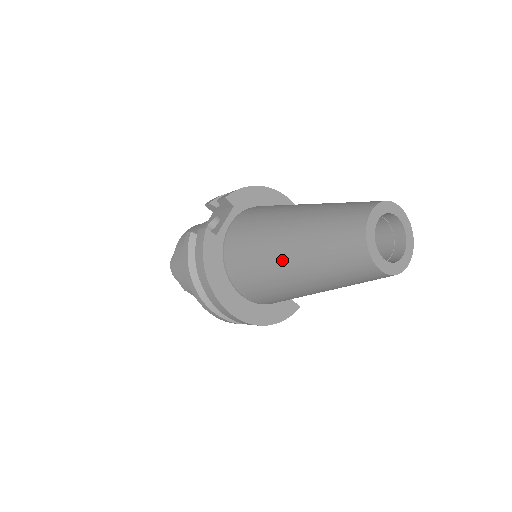
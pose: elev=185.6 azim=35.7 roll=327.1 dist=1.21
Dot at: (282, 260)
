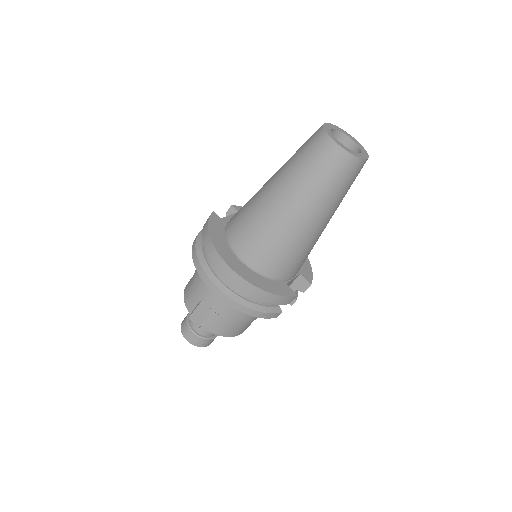
Dot at: (269, 190)
